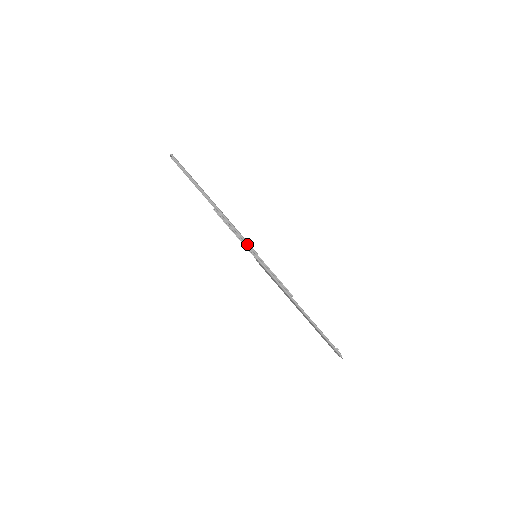
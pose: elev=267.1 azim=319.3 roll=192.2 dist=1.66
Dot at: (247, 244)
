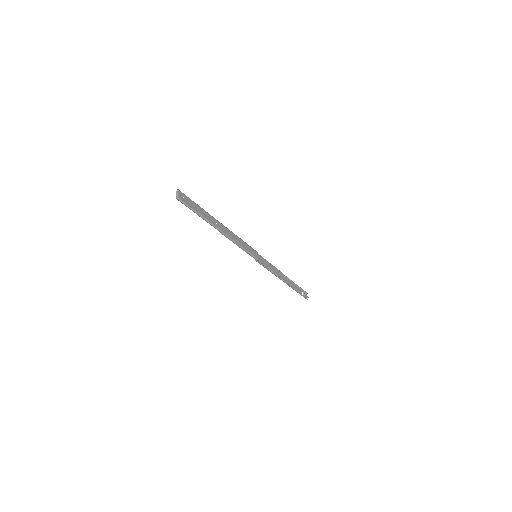
Dot at: (249, 254)
